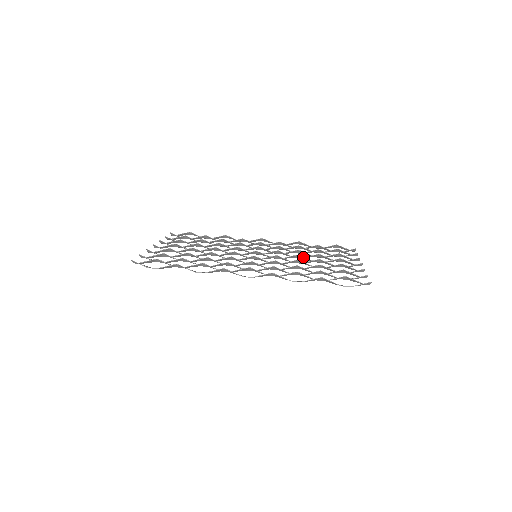
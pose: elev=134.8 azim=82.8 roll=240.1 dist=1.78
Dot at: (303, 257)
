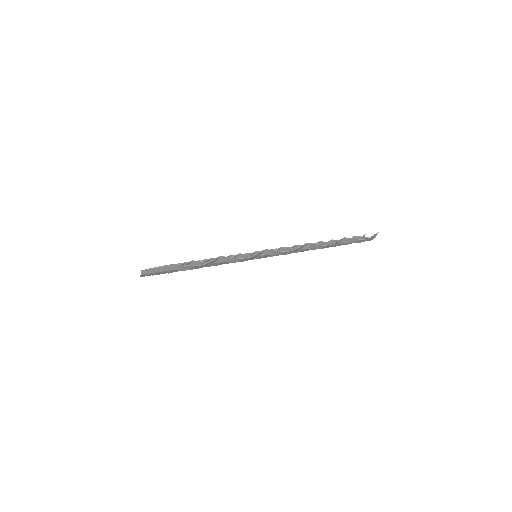
Dot at: occluded
